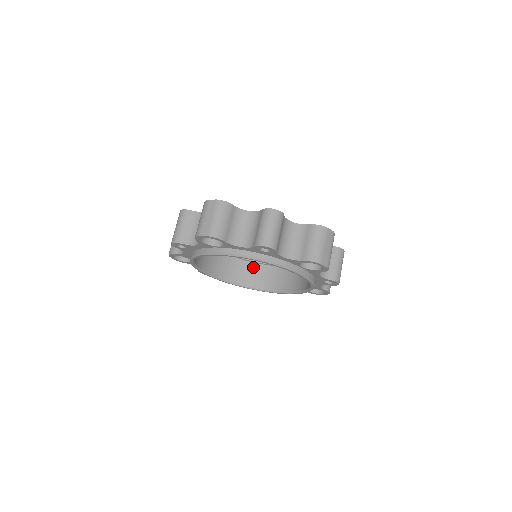
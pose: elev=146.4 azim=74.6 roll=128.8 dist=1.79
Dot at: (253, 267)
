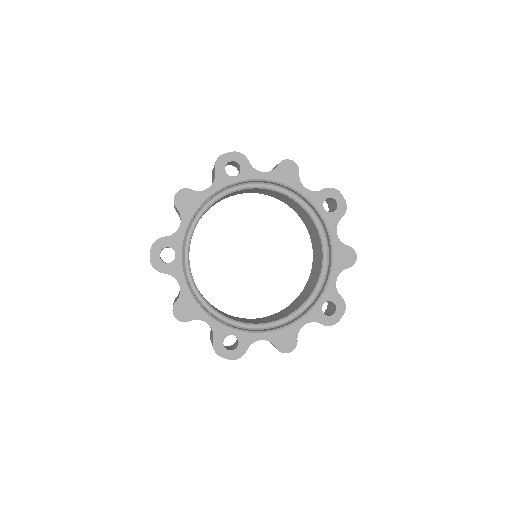
Dot at: (311, 222)
